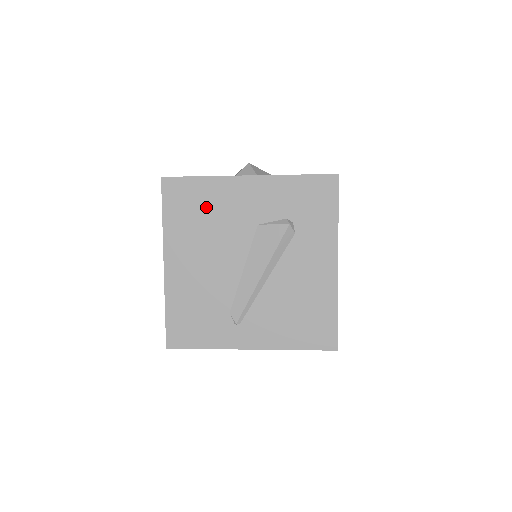
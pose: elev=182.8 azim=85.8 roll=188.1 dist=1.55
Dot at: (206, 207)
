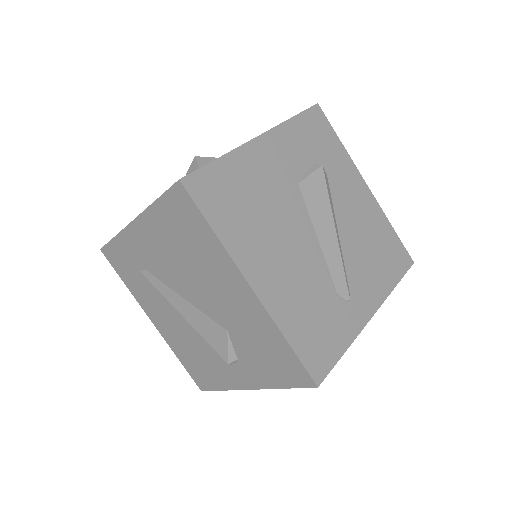
Dot at: (246, 191)
